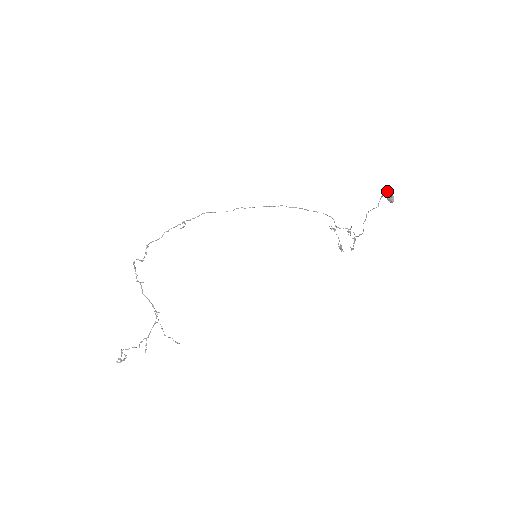
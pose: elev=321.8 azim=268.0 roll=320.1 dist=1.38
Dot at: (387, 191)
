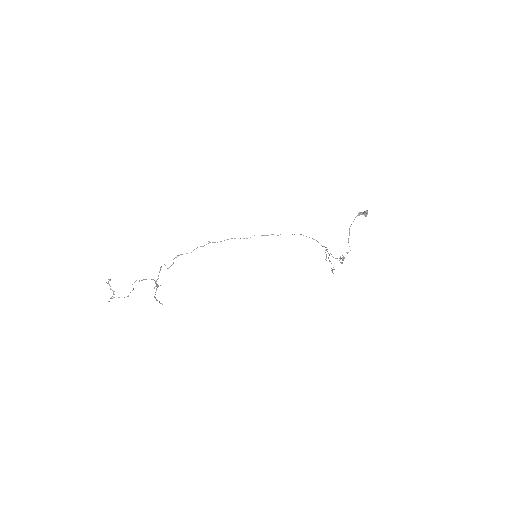
Dot at: occluded
